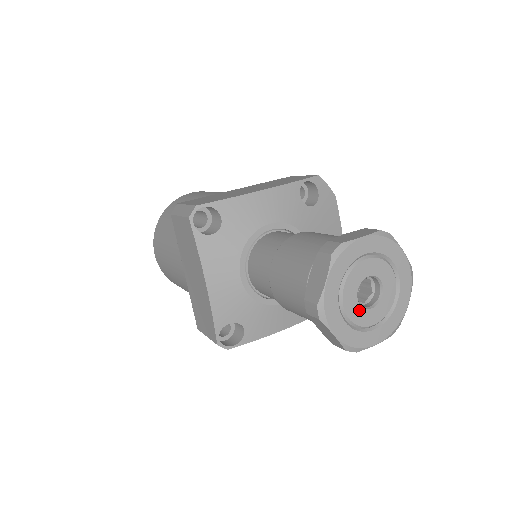
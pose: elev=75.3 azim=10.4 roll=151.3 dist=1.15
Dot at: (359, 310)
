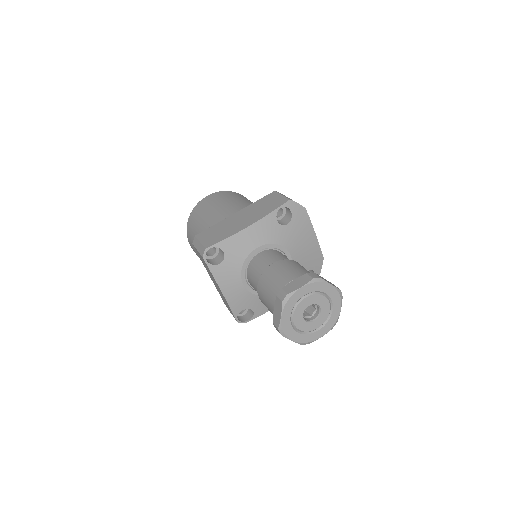
Dot at: (306, 324)
